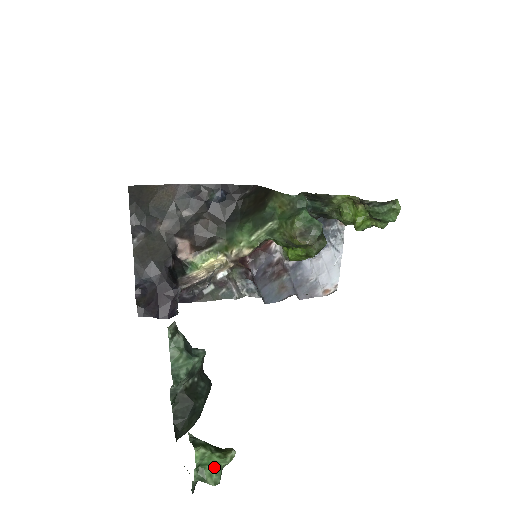
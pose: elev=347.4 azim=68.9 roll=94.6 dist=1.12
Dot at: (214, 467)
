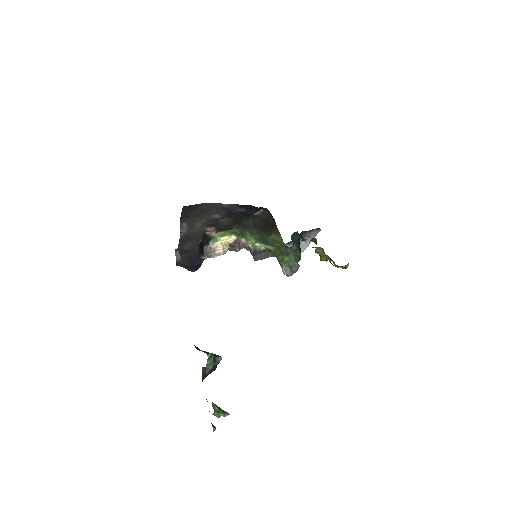
Dot at: (220, 415)
